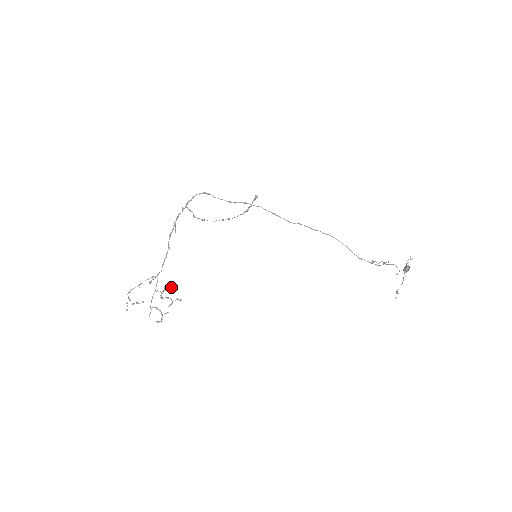
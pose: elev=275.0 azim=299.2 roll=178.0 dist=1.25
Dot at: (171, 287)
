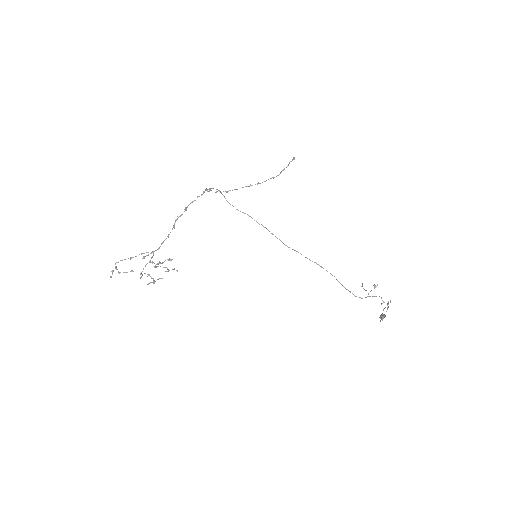
Dot at: occluded
